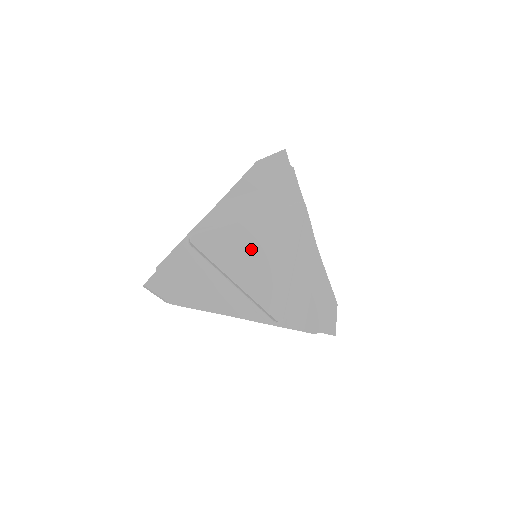
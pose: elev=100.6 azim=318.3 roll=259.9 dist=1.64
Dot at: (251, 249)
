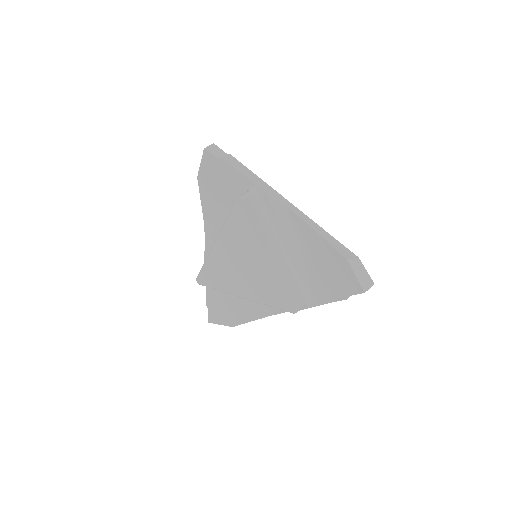
Dot at: (234, 265)
